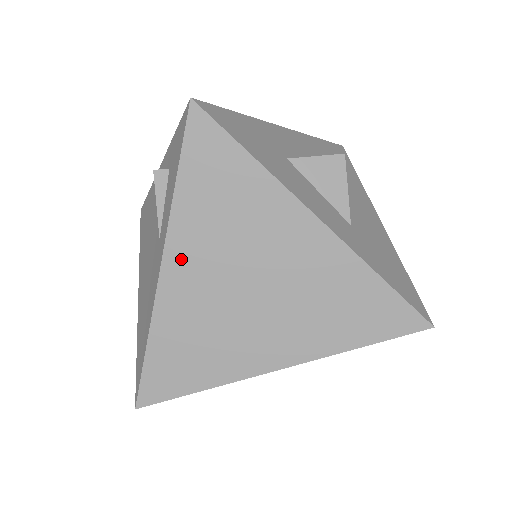
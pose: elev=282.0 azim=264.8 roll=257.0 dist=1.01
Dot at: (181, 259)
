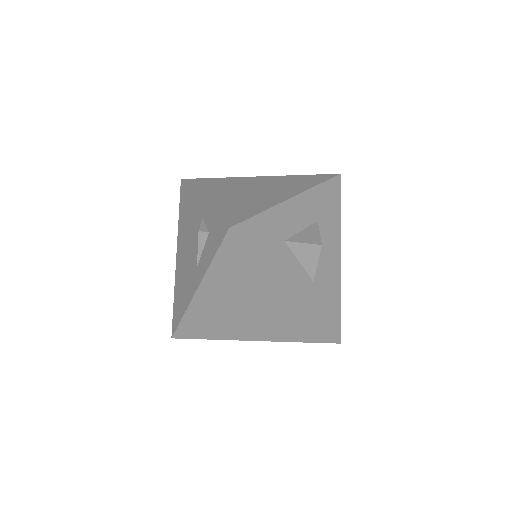
Dot at: (209, 291)
